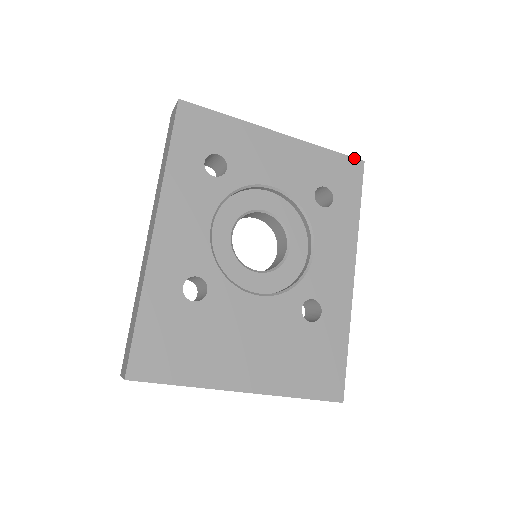
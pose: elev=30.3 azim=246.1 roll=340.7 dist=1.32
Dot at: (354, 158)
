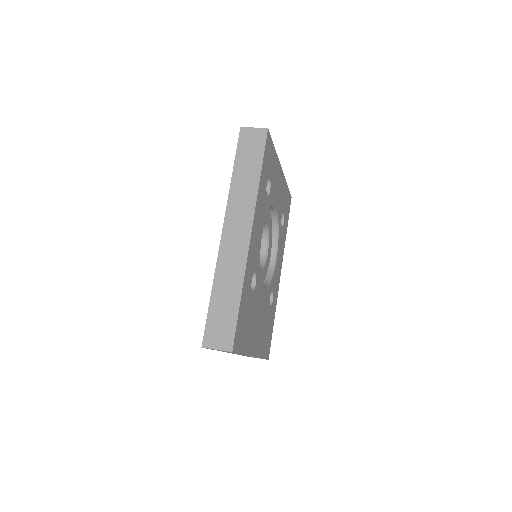
Dot at: (290, 194)
